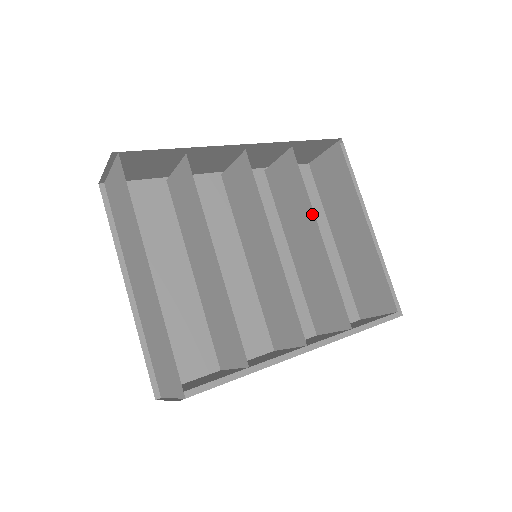
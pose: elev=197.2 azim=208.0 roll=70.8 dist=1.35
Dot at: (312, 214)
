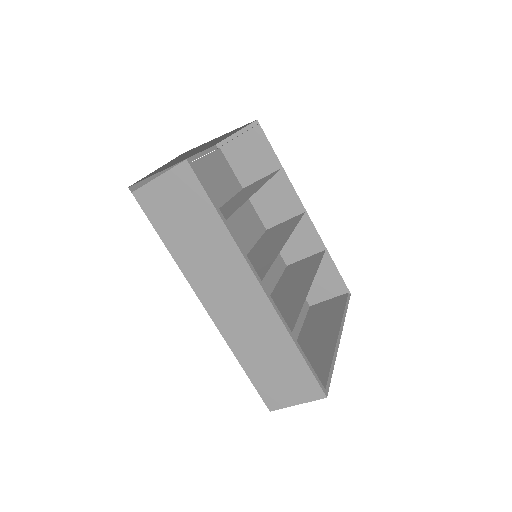
Dot at: (313, 275)
